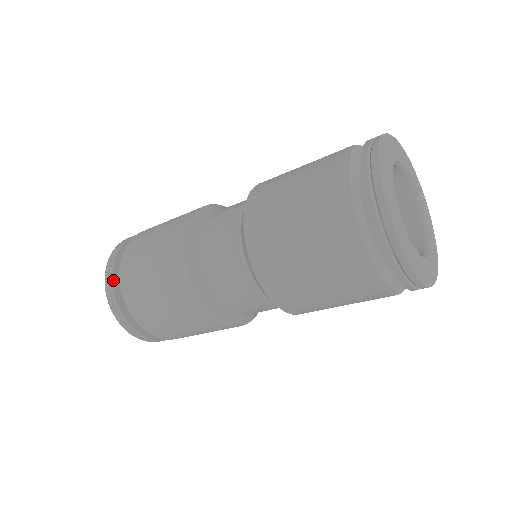
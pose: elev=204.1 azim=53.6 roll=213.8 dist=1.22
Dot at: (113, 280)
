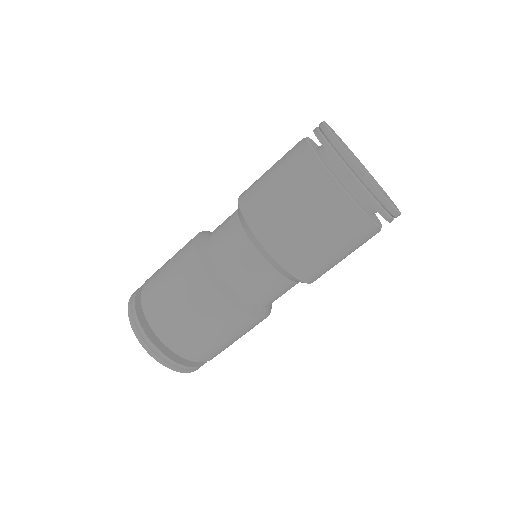
Dot at: (135, 300)
